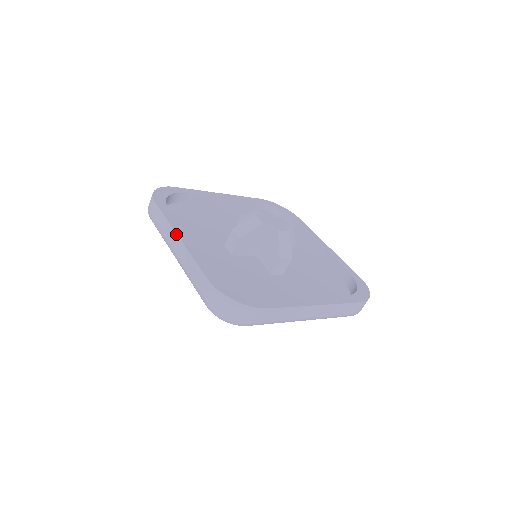
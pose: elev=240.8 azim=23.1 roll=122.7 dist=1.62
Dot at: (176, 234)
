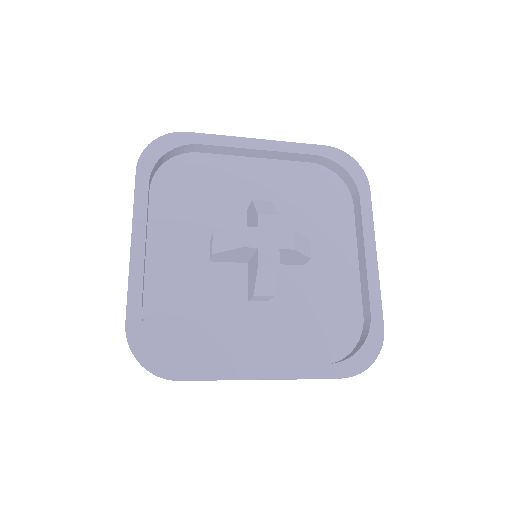
Dot at: (131, 237)
